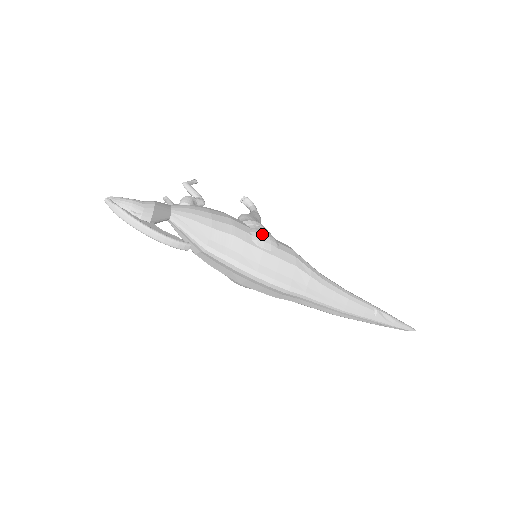
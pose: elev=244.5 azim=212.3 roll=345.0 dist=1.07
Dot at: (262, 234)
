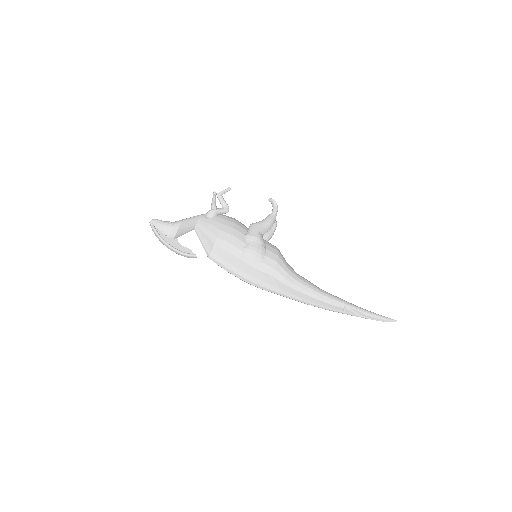
Dot at: (251, 251)
